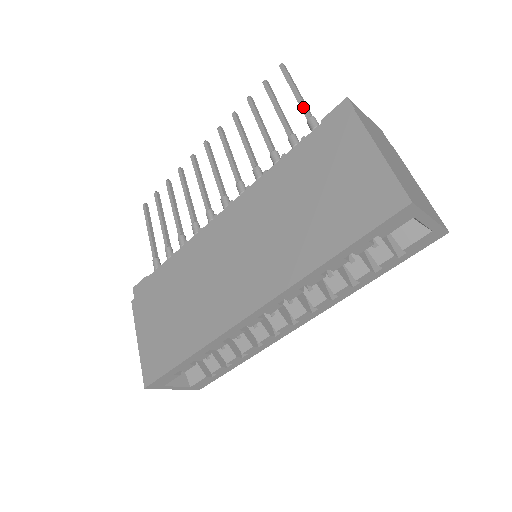
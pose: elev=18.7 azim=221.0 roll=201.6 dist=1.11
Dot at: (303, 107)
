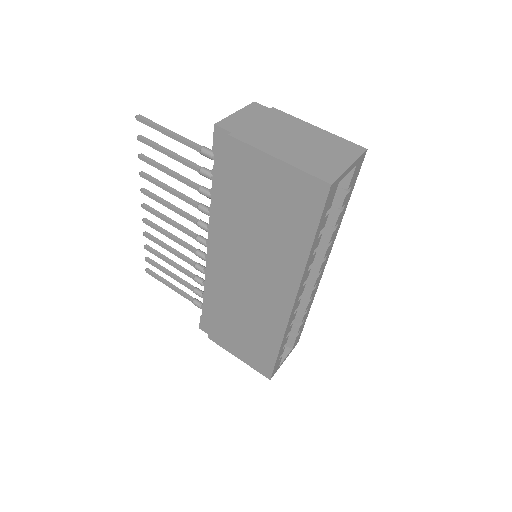
Dot at: (188, 145)
